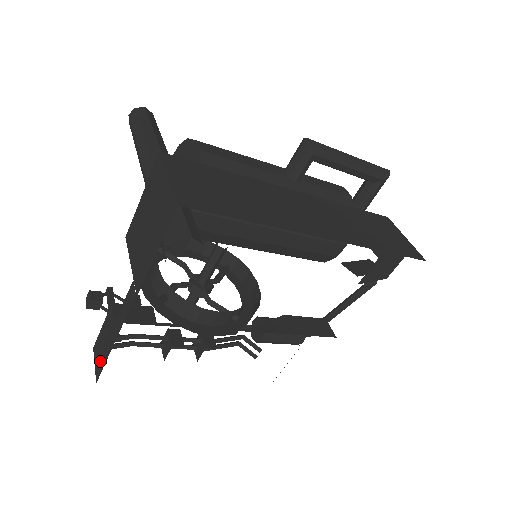
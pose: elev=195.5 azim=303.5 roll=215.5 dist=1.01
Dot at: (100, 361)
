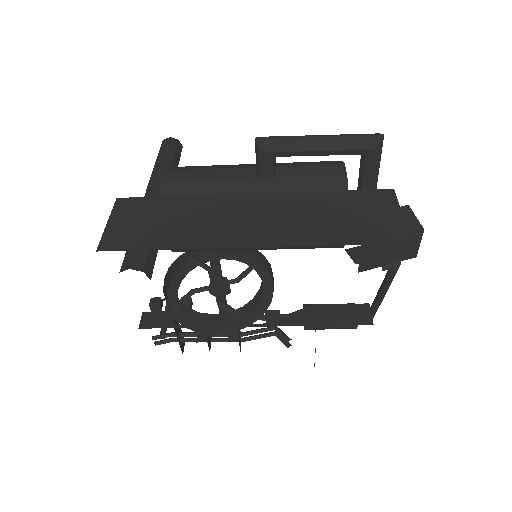
Dot at: occluded
